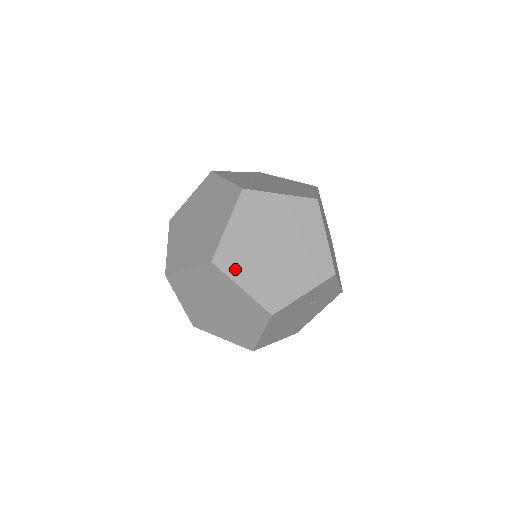
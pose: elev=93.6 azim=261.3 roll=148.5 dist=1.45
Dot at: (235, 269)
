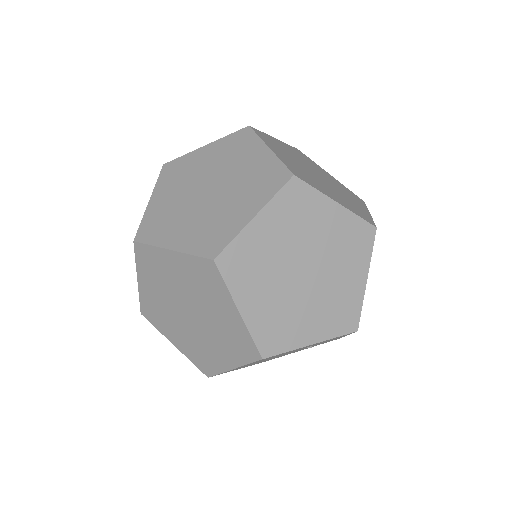
Dot at: (241, 281)
